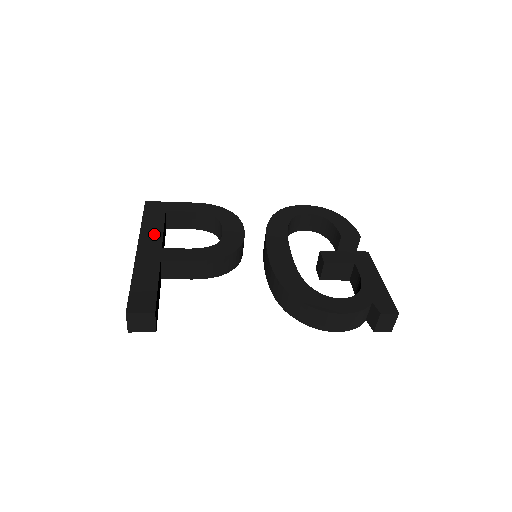
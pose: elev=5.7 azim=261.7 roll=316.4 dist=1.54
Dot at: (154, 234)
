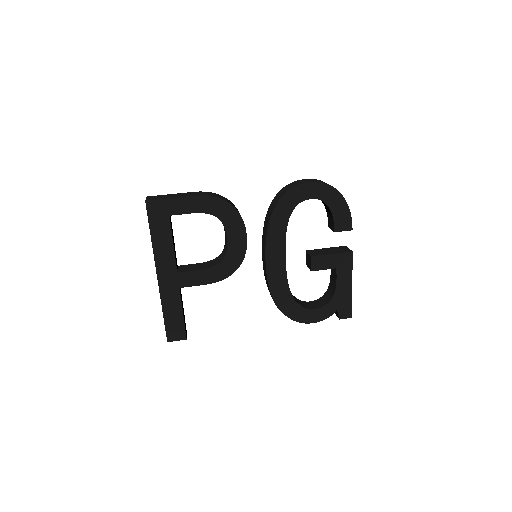
Dot at: (167, 255)
